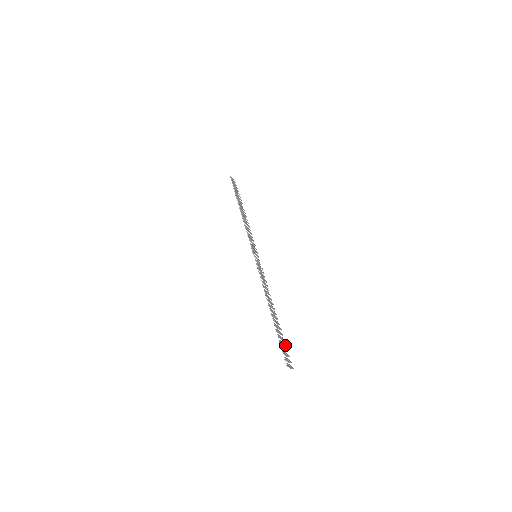
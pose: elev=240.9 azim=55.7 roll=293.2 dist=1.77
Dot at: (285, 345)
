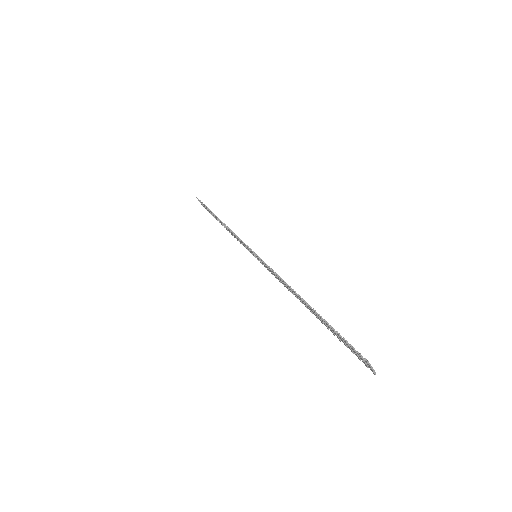
Dot at: occluded
